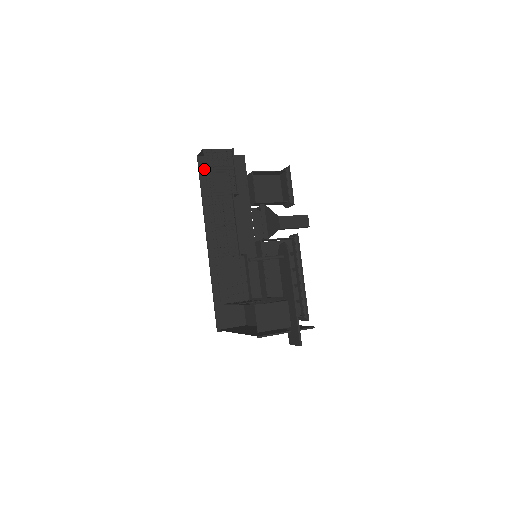
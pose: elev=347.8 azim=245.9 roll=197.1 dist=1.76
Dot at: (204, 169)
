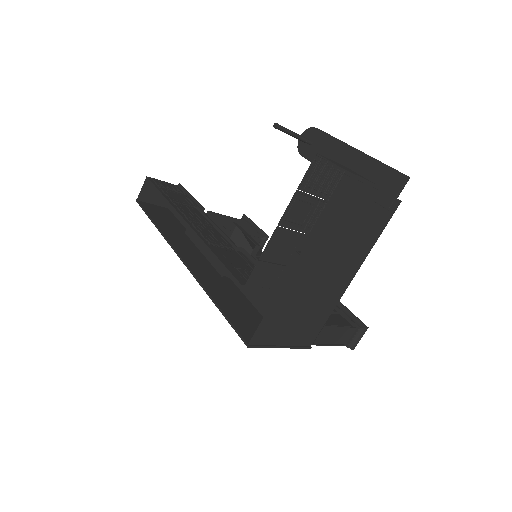
Dot at: (149, 209)
